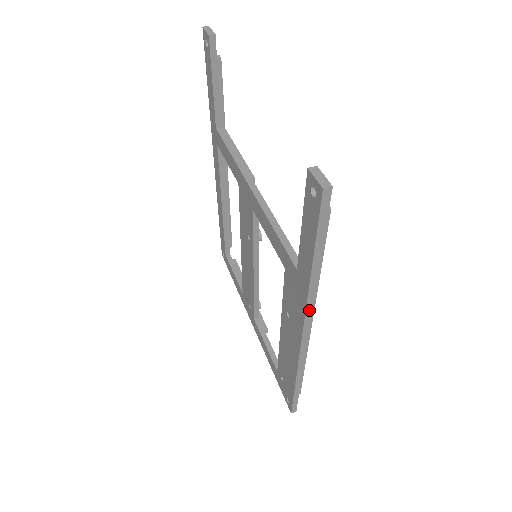
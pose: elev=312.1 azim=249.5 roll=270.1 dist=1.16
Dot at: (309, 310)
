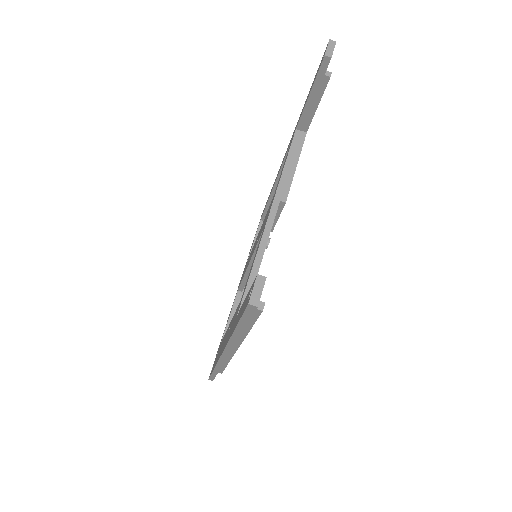
Dot at: (229, 347)
